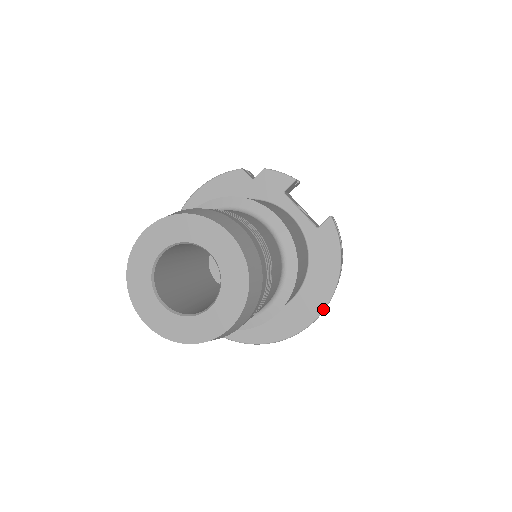
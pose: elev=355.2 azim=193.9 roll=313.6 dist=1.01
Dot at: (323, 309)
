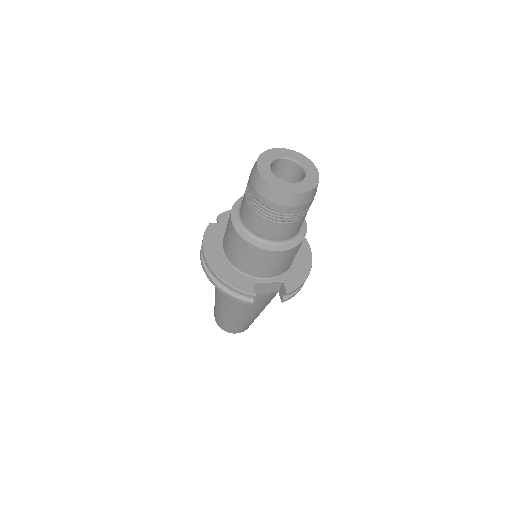
Dot at: occluded
